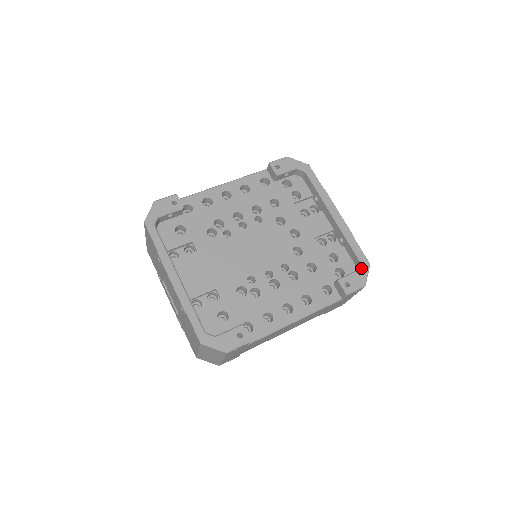
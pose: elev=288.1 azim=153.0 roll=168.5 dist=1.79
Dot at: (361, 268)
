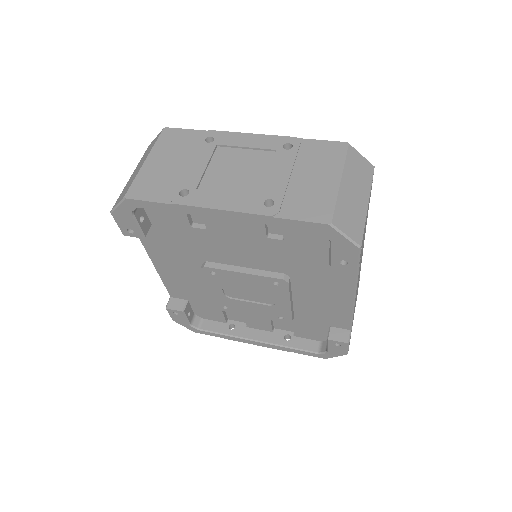
Dot at: occluded
